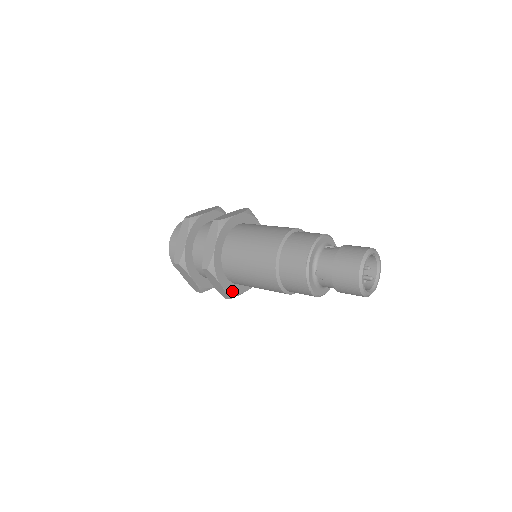
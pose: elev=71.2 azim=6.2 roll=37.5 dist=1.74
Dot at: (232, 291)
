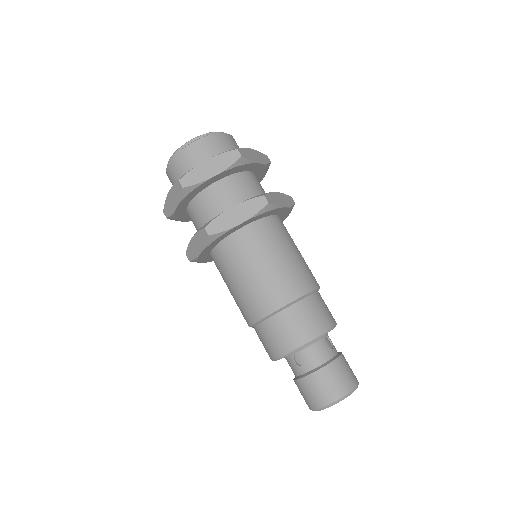
Dot at: (201, 259)
